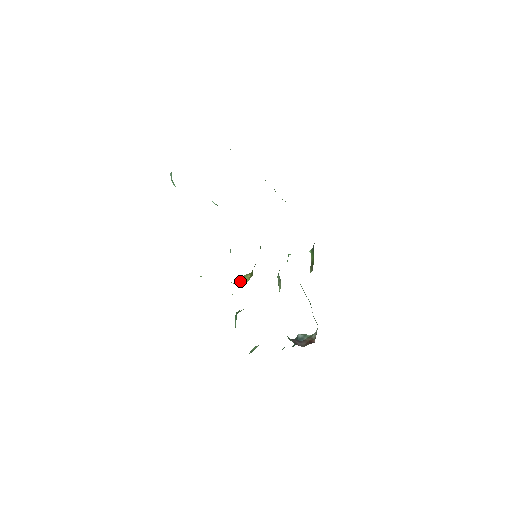
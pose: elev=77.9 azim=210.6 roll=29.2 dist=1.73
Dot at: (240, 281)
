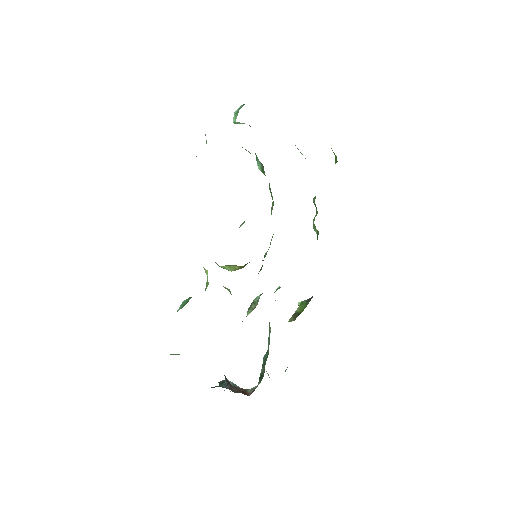
Dot at: occluded
